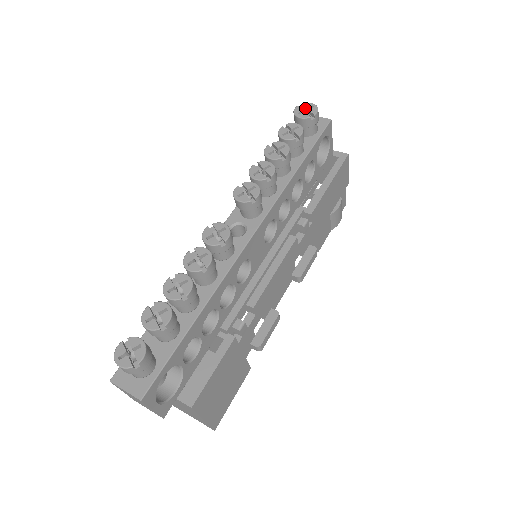
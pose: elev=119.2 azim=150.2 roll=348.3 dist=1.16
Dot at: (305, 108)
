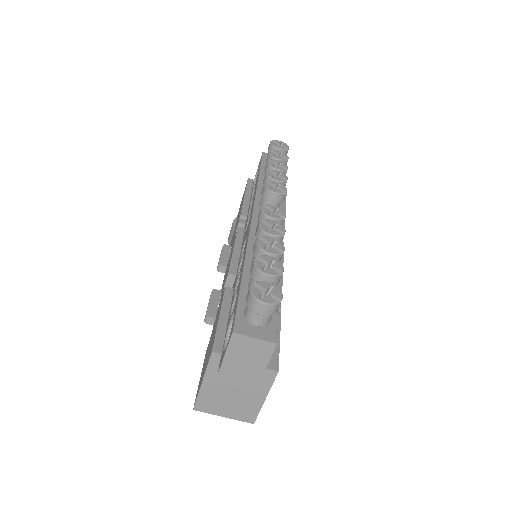
Dot at: (277, 143)
